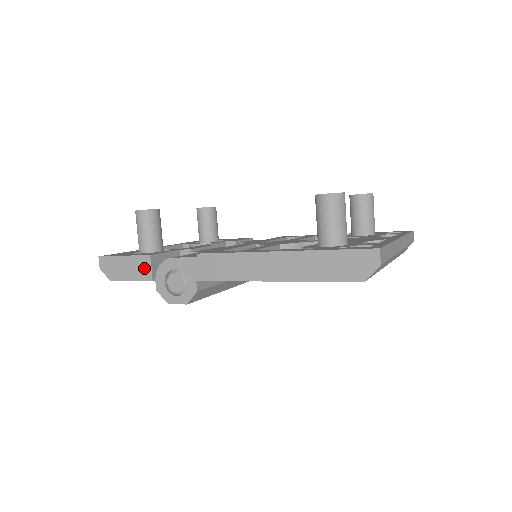
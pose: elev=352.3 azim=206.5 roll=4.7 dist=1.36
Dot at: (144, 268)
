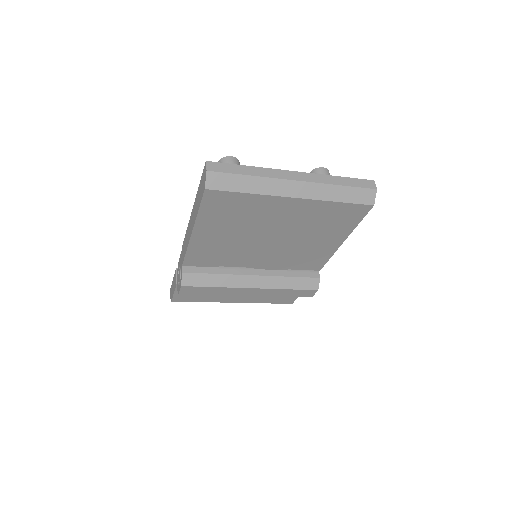
Dot at: (175, 279)
